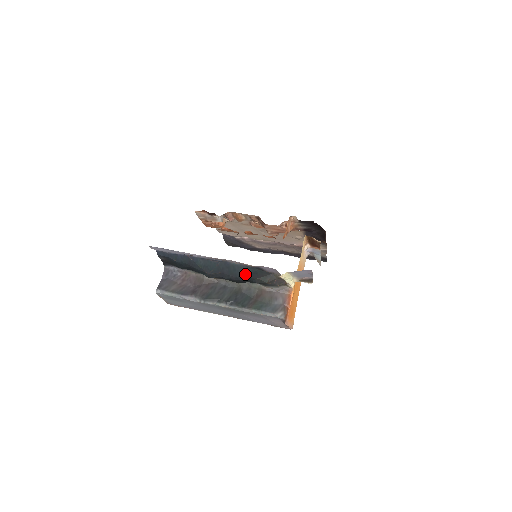
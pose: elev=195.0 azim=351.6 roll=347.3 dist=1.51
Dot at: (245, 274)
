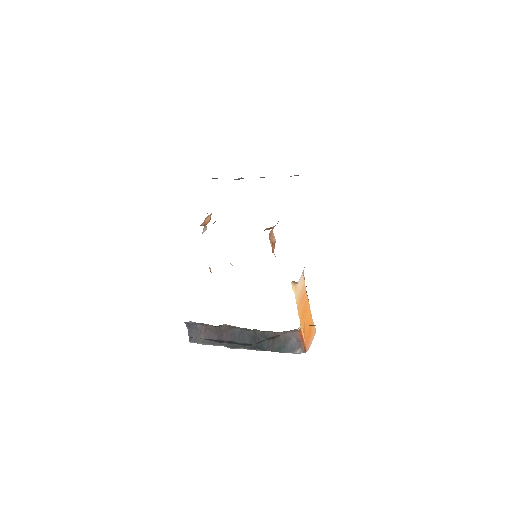
Dot at: occluded
